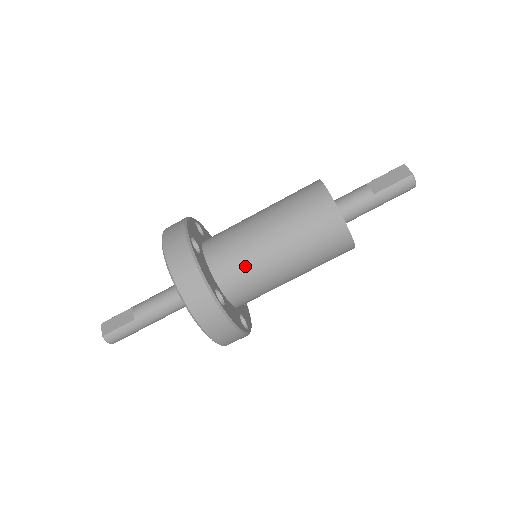
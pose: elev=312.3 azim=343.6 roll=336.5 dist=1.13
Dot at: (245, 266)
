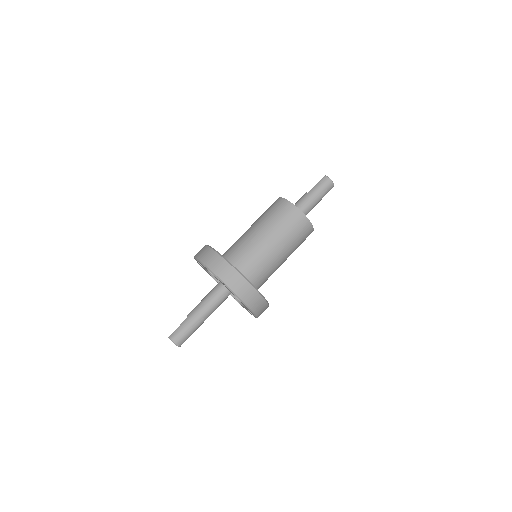
Dot at: (240, 245)
